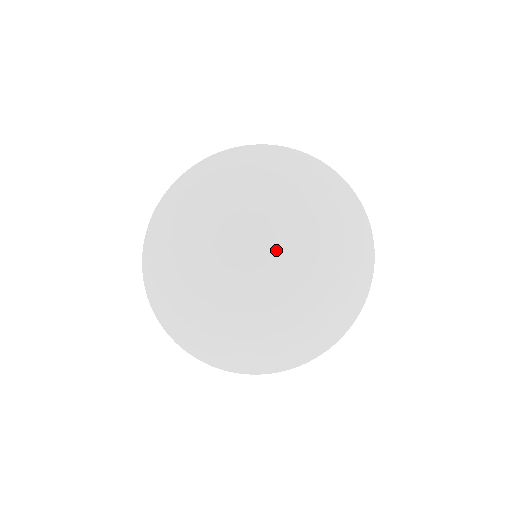
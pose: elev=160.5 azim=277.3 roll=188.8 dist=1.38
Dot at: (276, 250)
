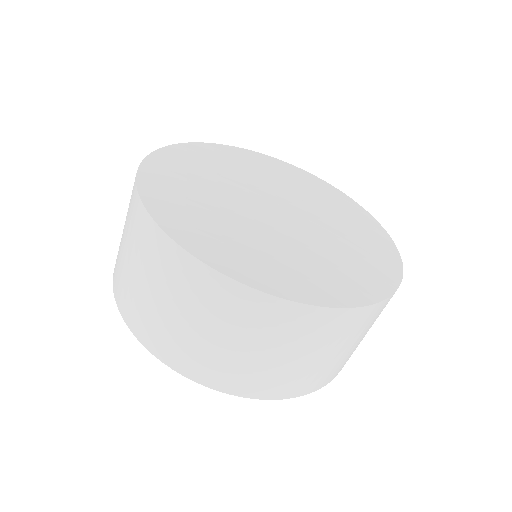
Dot at: occluded
